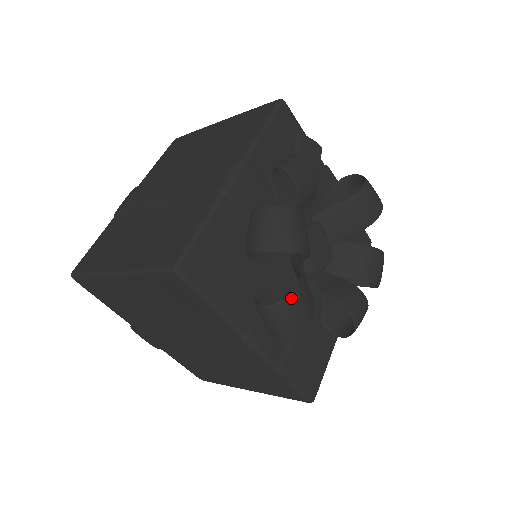
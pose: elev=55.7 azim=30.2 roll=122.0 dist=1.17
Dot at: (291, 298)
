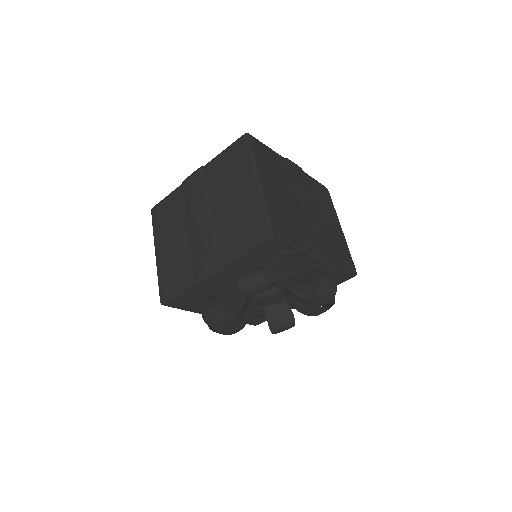
Dot at: (219, 332)
